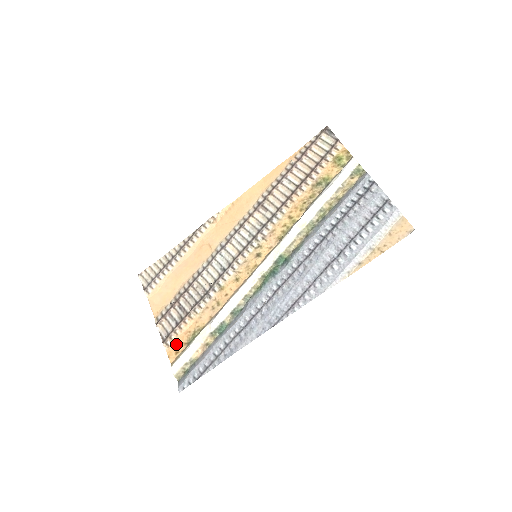
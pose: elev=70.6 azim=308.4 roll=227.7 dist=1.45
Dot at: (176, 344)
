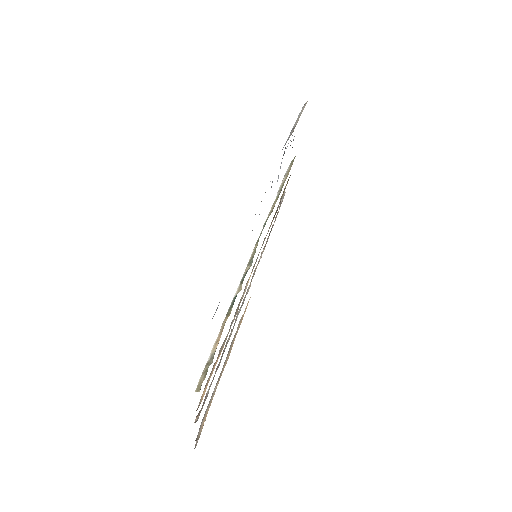
Dot at: (206, 388)
